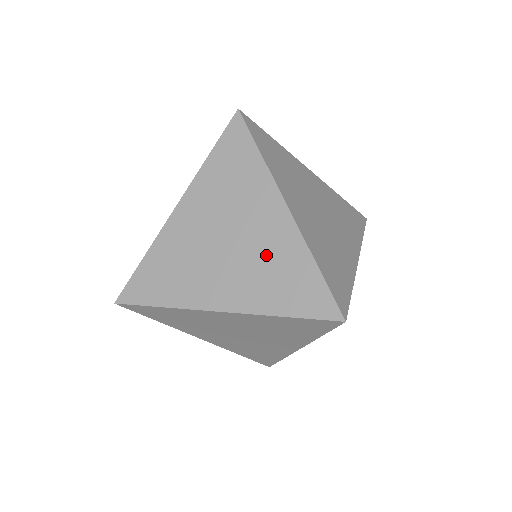
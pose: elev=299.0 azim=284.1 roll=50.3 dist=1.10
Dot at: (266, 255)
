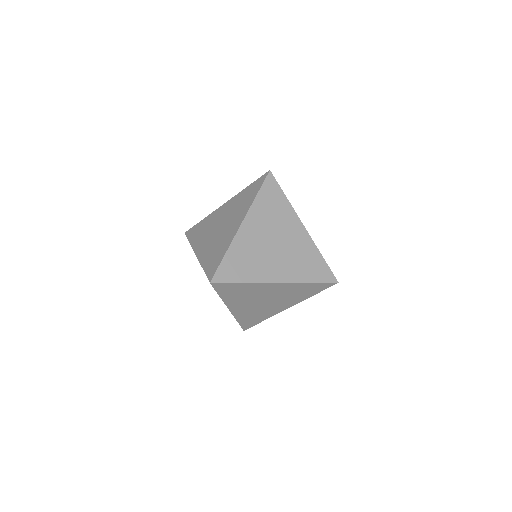
Dot at: (286, 293)
